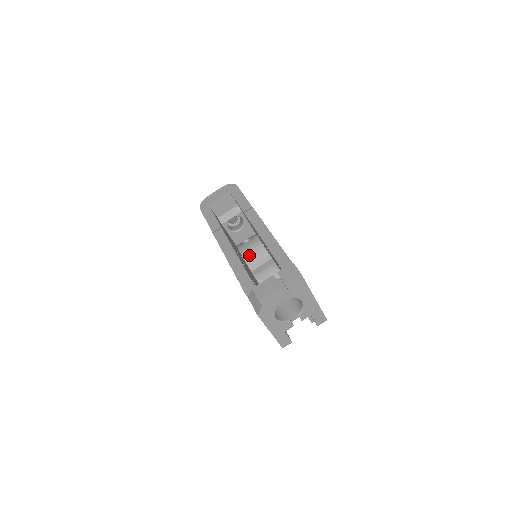
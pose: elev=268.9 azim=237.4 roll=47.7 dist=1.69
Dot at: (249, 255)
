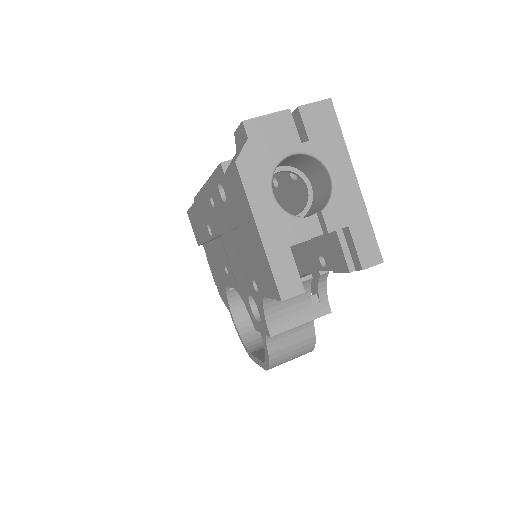
Dot at: (247, 325)
